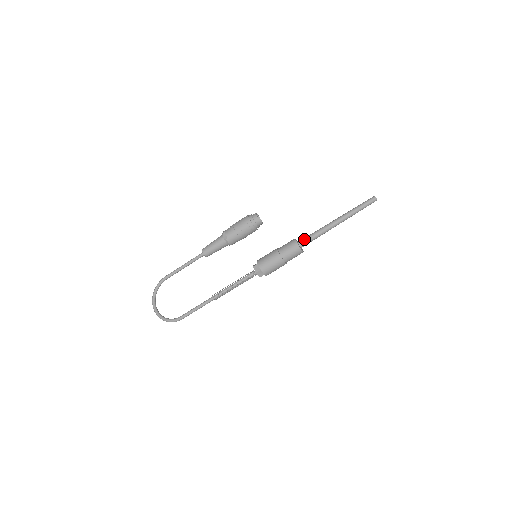
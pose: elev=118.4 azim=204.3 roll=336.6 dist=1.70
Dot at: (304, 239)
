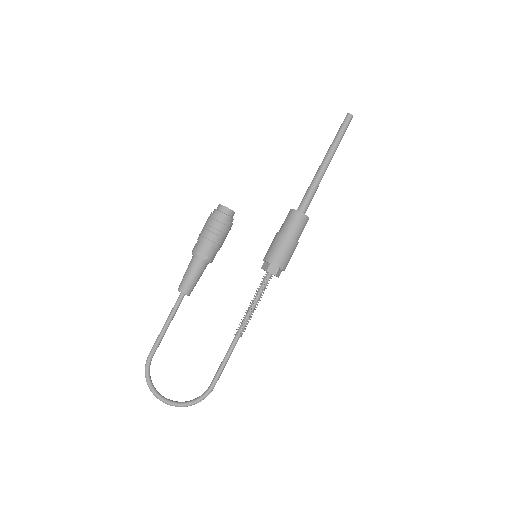
Dot at: (304, 204)
